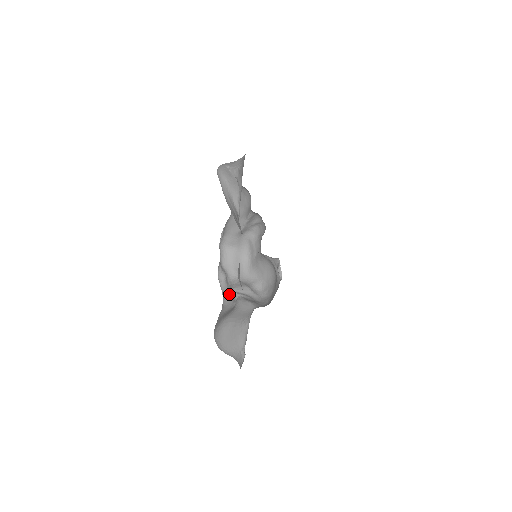
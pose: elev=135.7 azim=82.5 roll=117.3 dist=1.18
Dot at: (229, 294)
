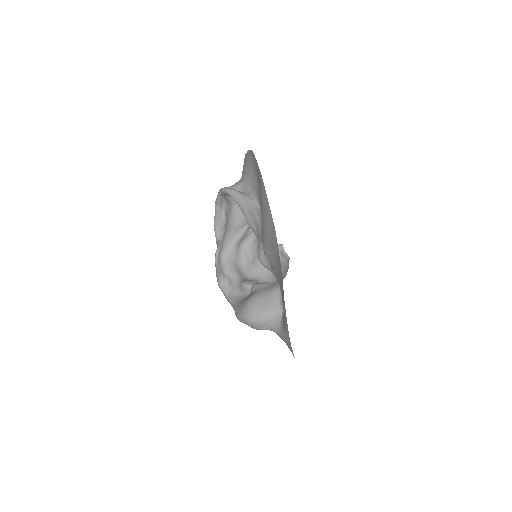
Dot at: (236, 293)
